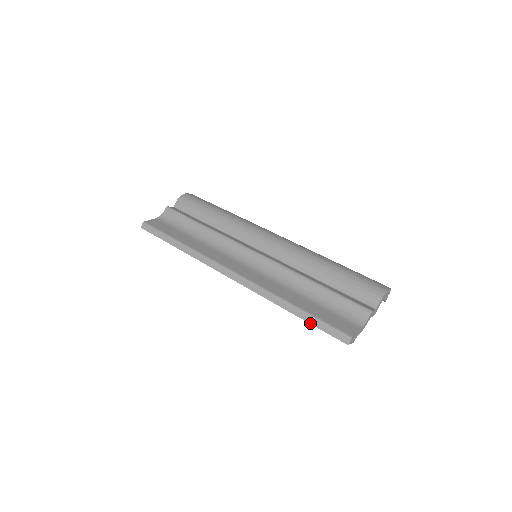
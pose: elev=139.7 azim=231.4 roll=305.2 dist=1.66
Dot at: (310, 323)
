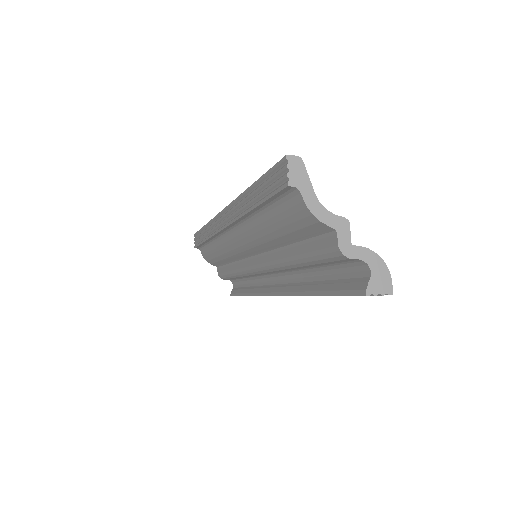
Dot at: (262, 177)
